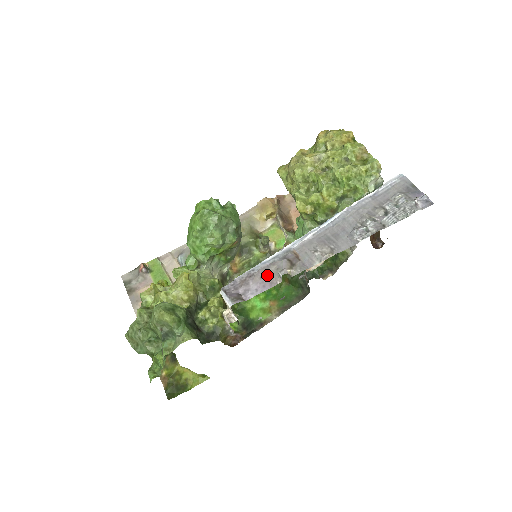
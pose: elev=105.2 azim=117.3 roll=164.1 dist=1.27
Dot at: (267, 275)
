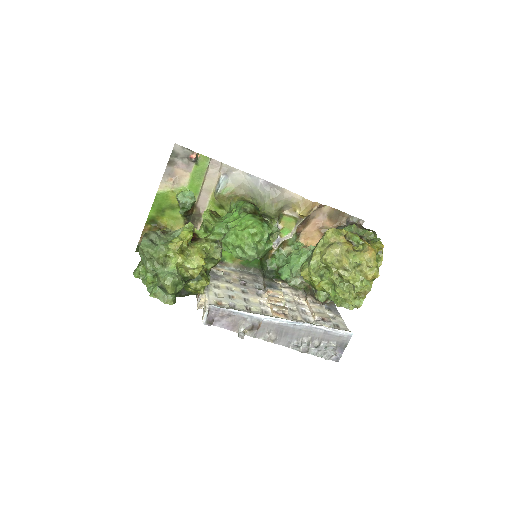
Dot at: (236, 323)
